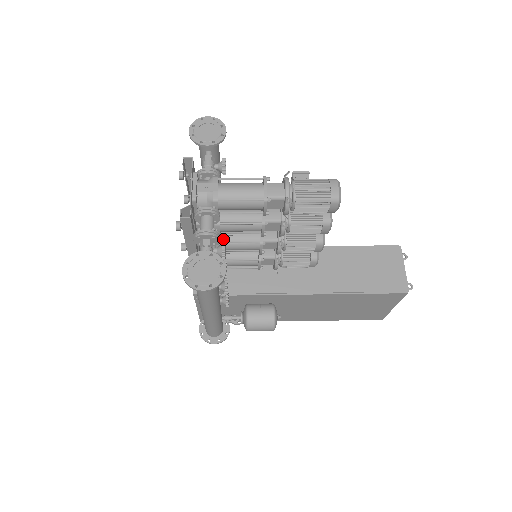
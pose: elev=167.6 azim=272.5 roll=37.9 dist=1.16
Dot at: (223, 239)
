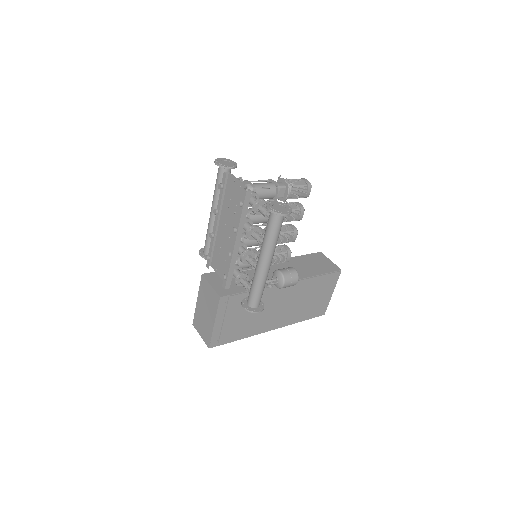
Dot at: (242, 237)
